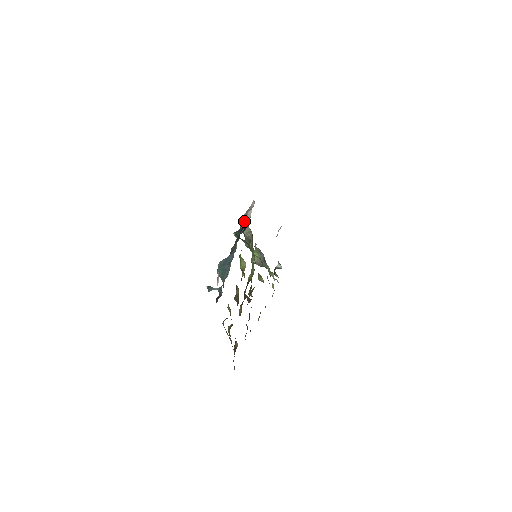
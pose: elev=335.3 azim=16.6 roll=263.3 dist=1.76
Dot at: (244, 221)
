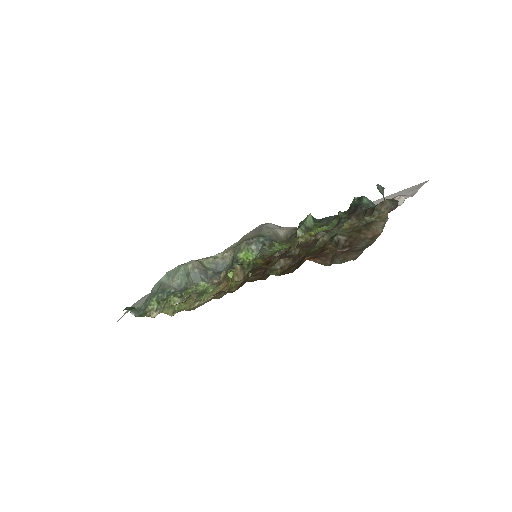
Dot at: (281, 227)
